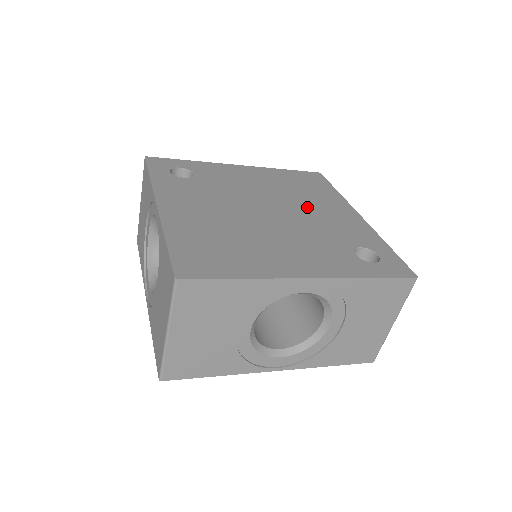
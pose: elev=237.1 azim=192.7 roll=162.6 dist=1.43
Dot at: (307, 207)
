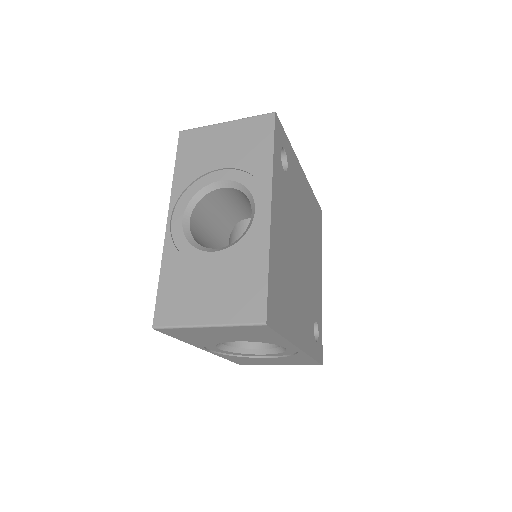
Dot at: (312, 257)
